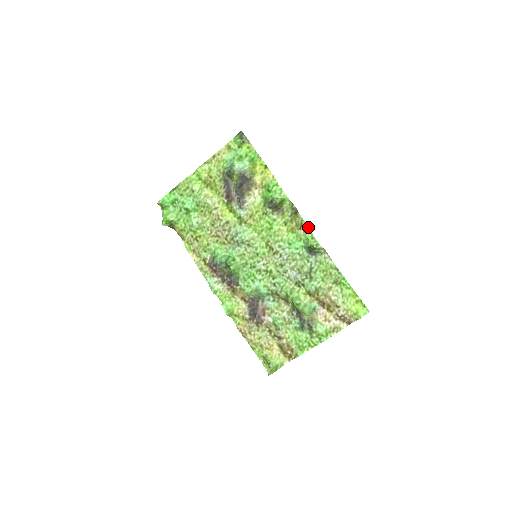
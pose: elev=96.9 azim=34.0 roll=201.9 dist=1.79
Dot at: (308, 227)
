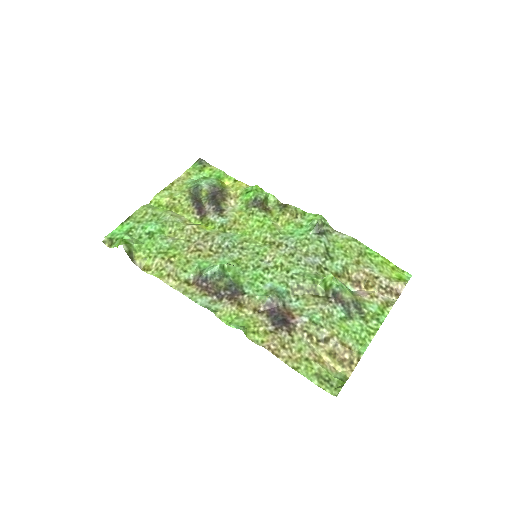
Dot at: (305, 212)
